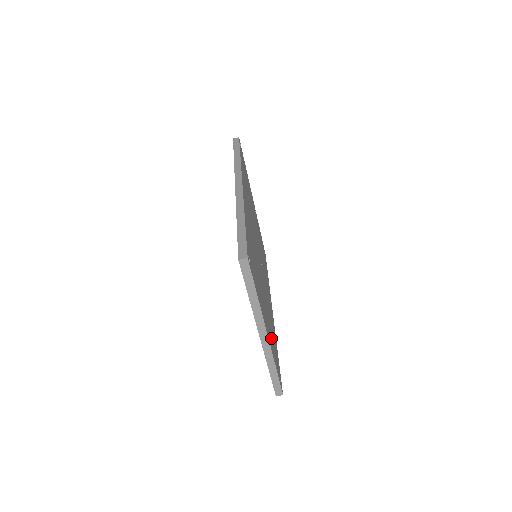
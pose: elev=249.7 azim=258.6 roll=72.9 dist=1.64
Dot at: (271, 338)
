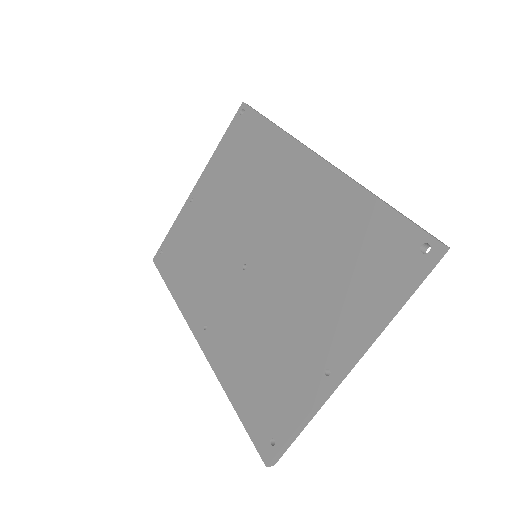
Dot at: occluded
